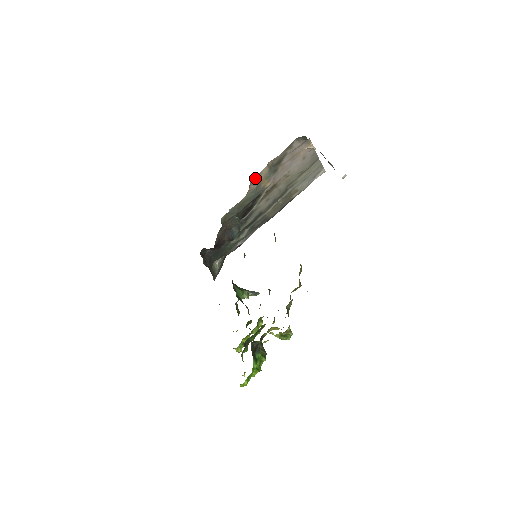
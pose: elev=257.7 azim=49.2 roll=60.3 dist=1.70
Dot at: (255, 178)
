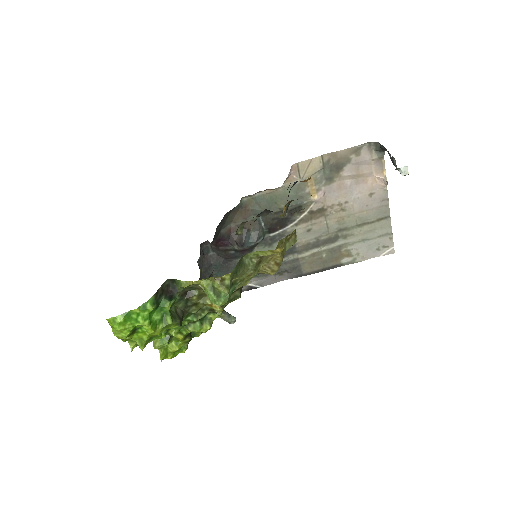
Dot at: (302, 165)
